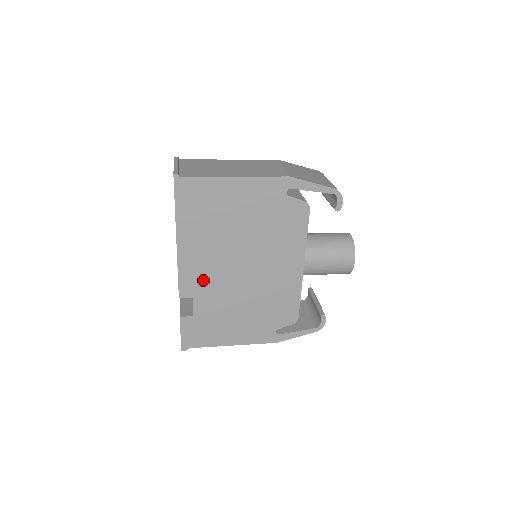
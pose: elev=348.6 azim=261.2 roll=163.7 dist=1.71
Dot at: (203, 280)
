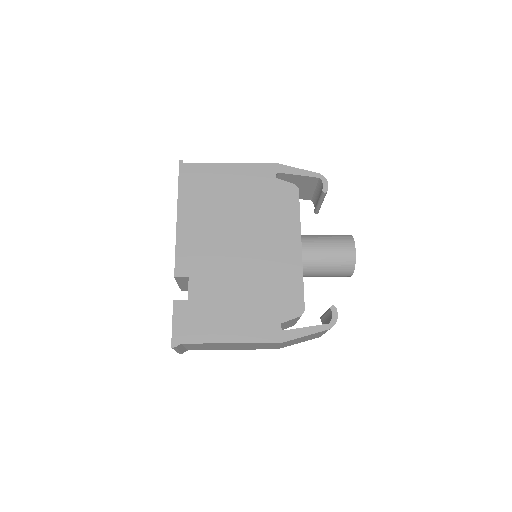
Dot at: (200, 258)
